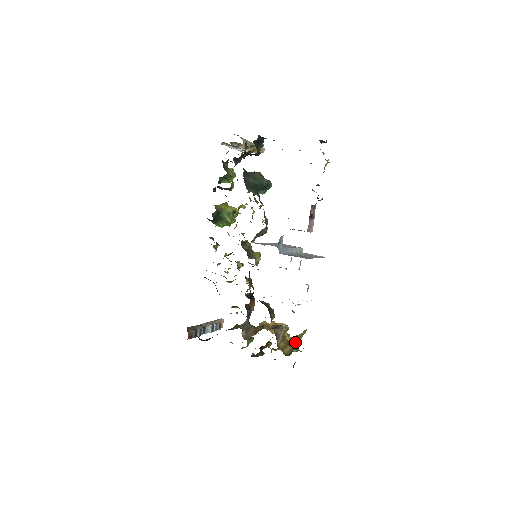
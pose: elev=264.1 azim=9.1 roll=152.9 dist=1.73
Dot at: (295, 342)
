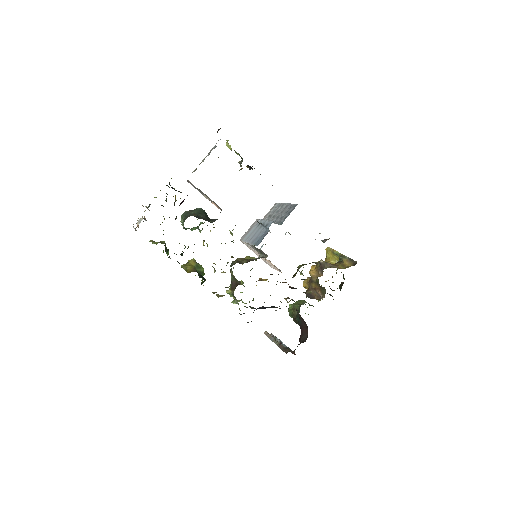
Dot at: (334, 260)
